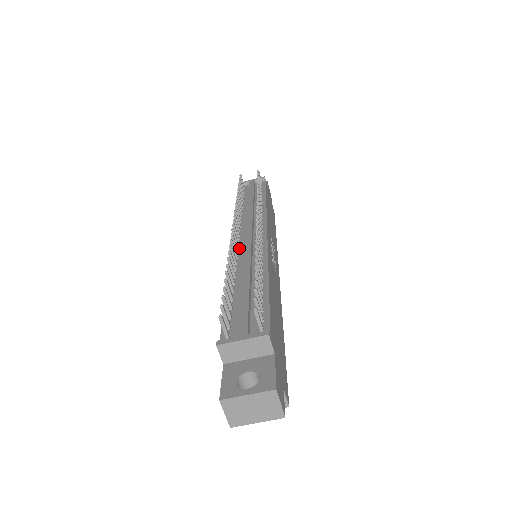
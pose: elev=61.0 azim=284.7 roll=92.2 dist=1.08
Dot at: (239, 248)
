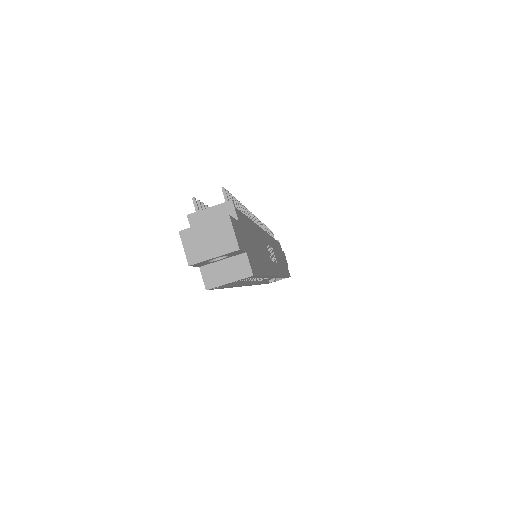
Dot at: occluded
